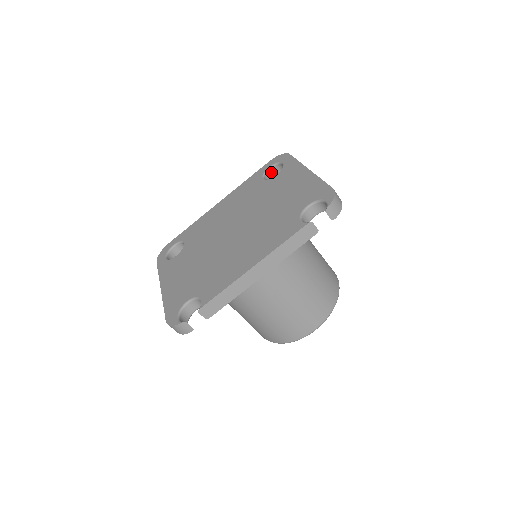
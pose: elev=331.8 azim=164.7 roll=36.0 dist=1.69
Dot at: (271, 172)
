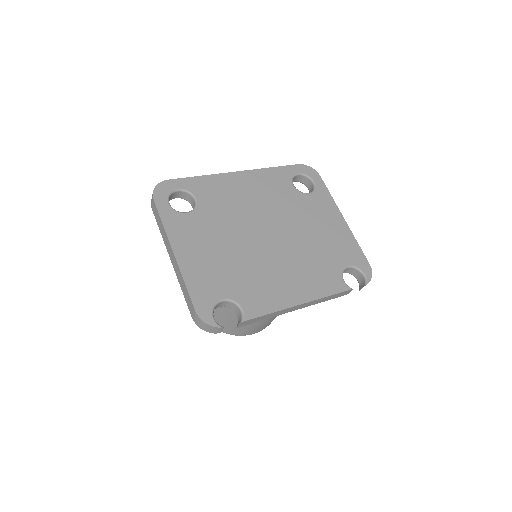
Dot at: (296, 178)
